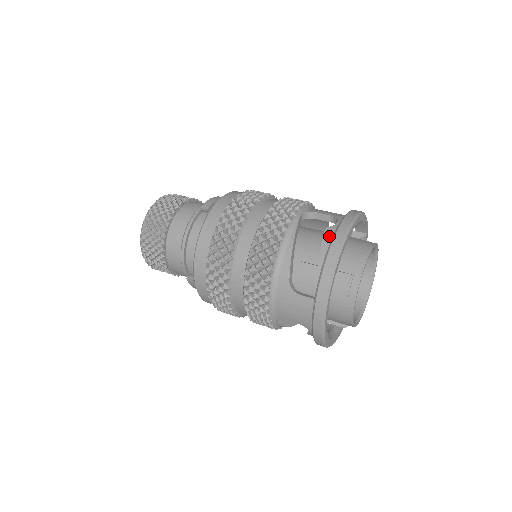
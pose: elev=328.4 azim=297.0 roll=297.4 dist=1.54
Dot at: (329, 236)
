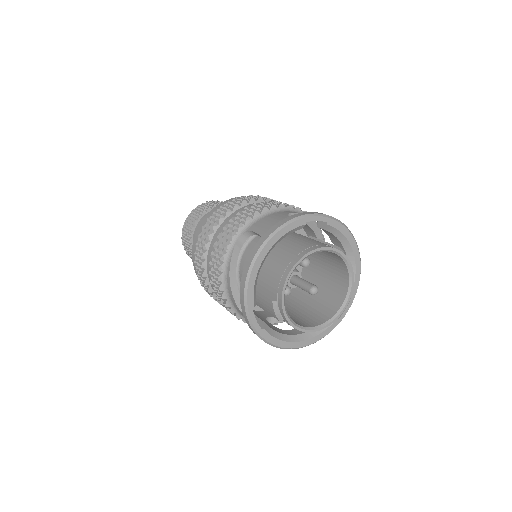
Dot at: occluded
